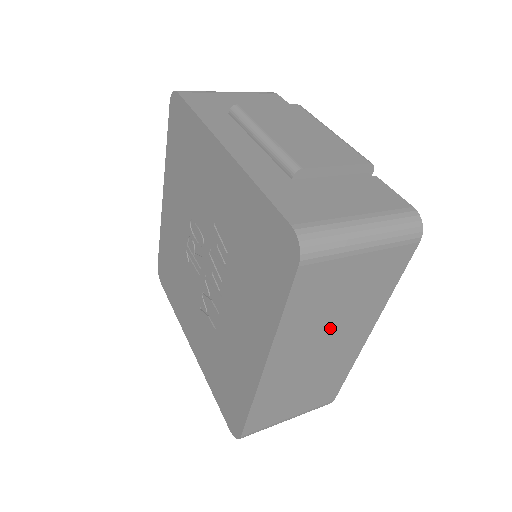
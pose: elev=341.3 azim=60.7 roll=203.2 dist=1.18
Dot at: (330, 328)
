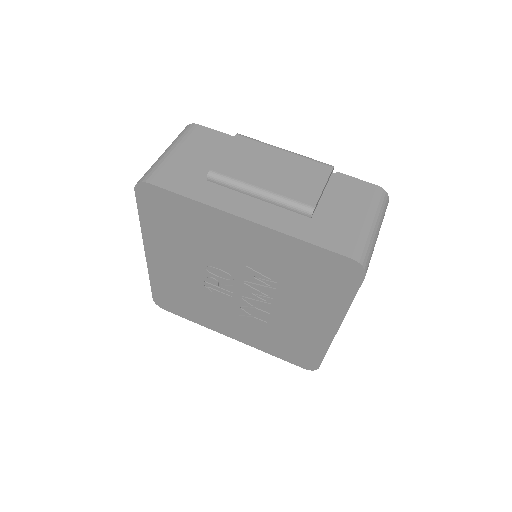
Dot at: occluded
